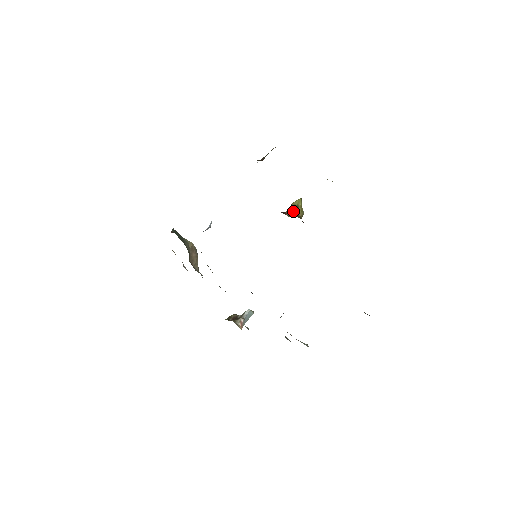
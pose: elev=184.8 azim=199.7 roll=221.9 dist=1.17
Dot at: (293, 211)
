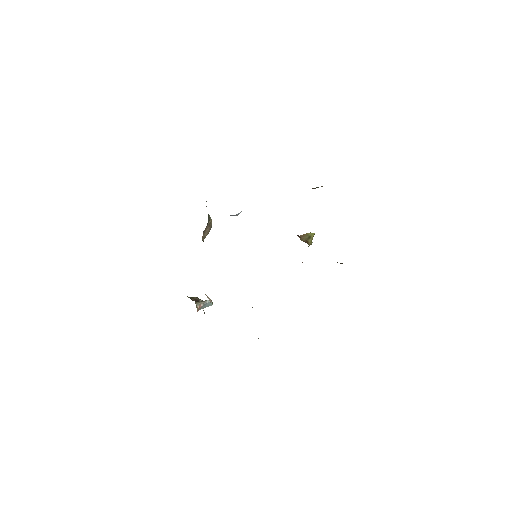
Dot at: (305, 238)
